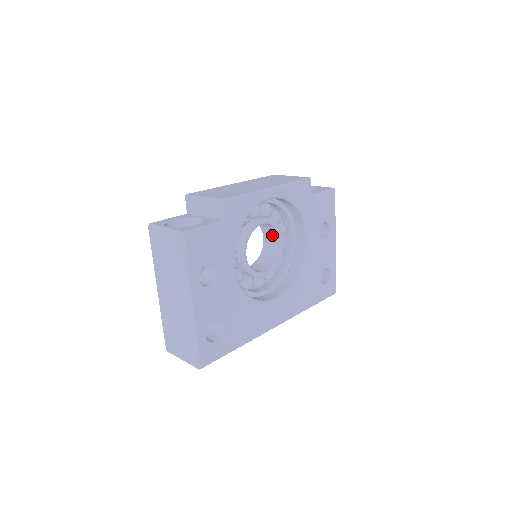
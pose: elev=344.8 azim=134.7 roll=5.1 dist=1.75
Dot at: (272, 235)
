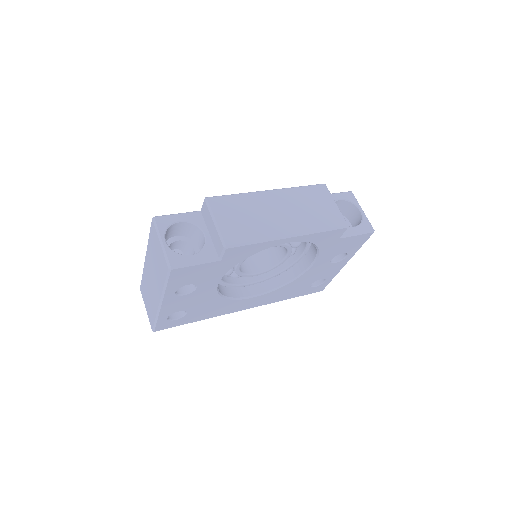
Dot at: occluded
